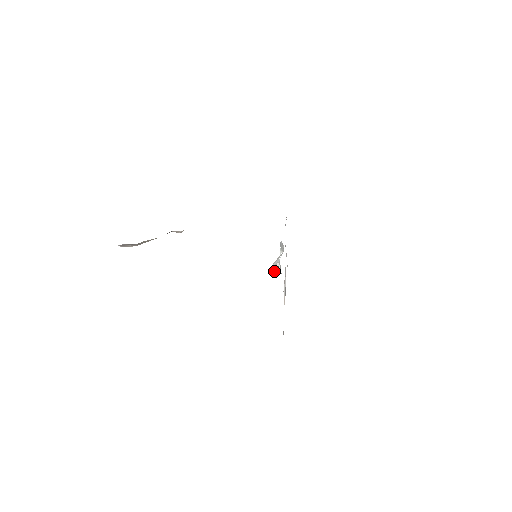
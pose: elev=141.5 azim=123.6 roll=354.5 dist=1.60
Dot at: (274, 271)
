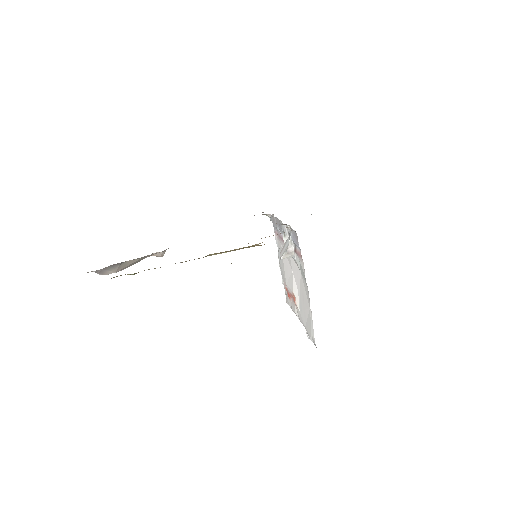
Dot at: (287, 255)
